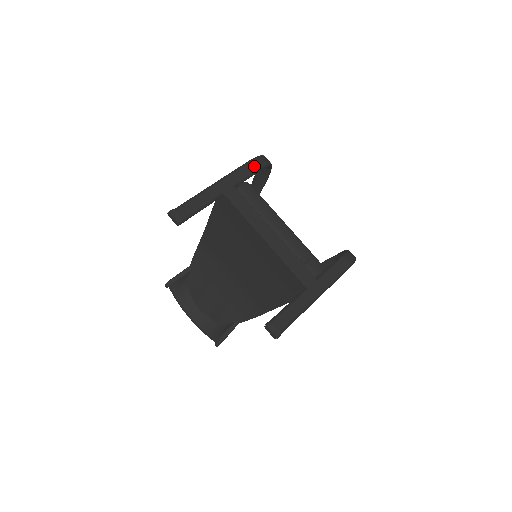
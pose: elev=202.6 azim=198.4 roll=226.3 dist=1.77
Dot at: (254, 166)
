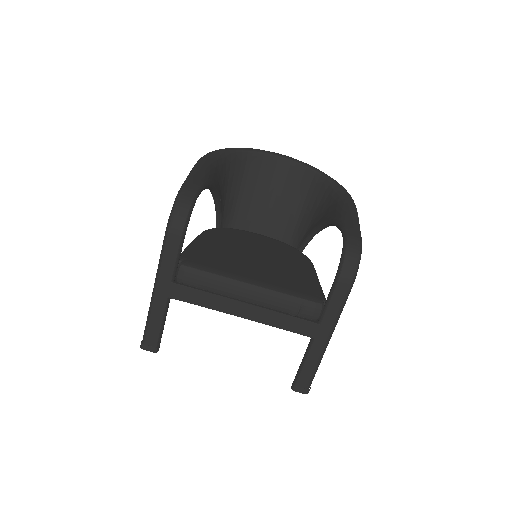
Dot at: (174, 242)
